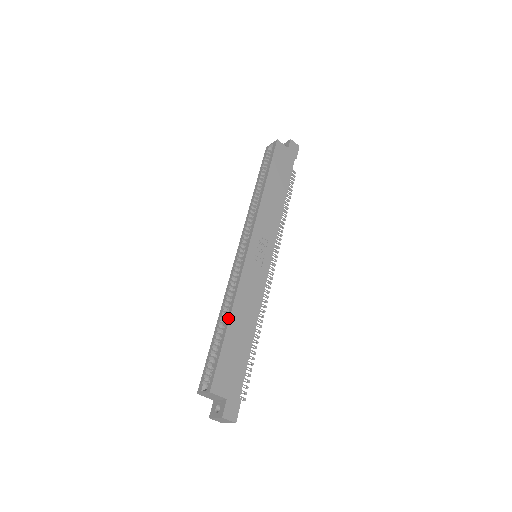
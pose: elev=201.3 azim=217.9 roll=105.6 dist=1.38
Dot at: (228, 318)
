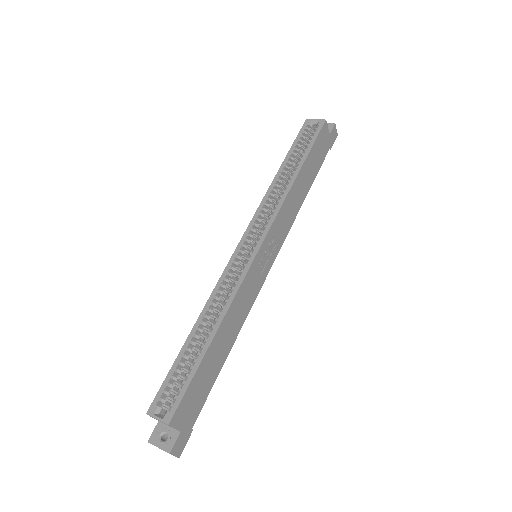
Dot at: (213, 334)
